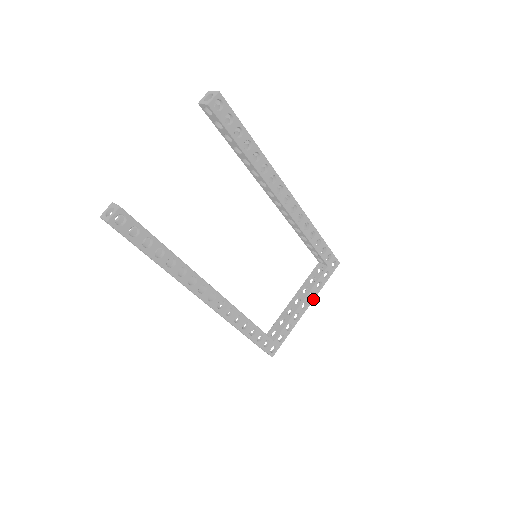
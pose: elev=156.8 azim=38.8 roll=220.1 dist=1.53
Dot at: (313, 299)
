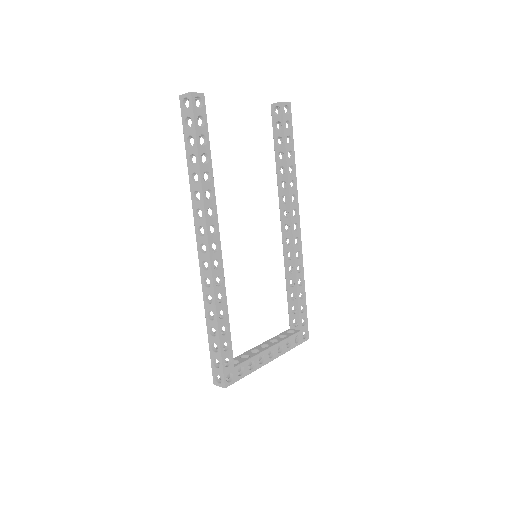
Dot at: (279, 355)
